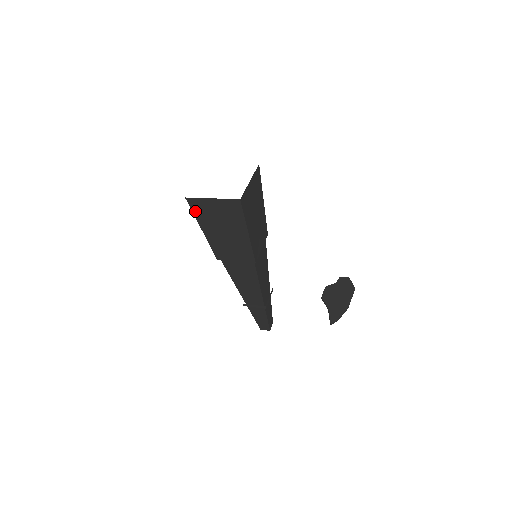
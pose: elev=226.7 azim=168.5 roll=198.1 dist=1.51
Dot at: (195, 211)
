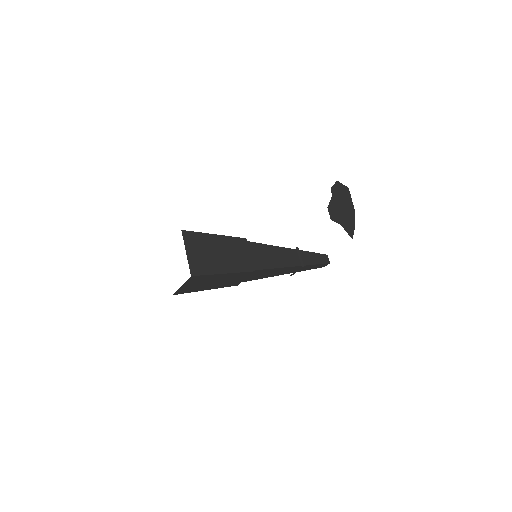
Dot at: (187, 292)
